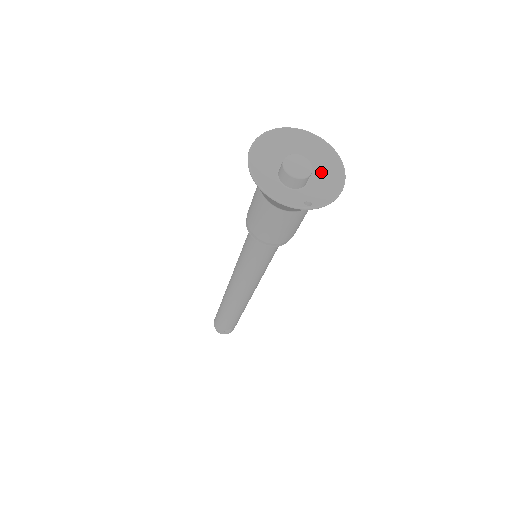
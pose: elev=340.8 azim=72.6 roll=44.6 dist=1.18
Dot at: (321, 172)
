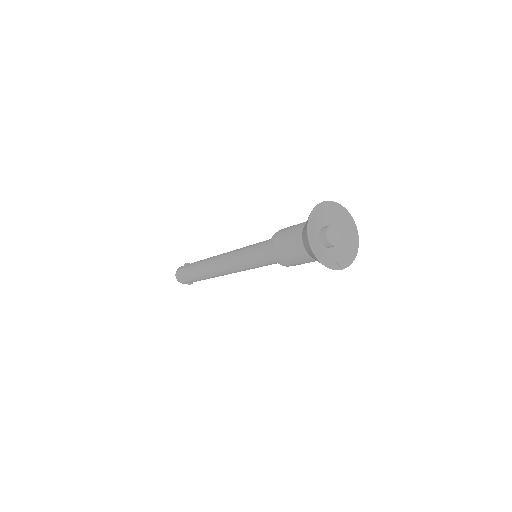
Dot at: (343, 236)
